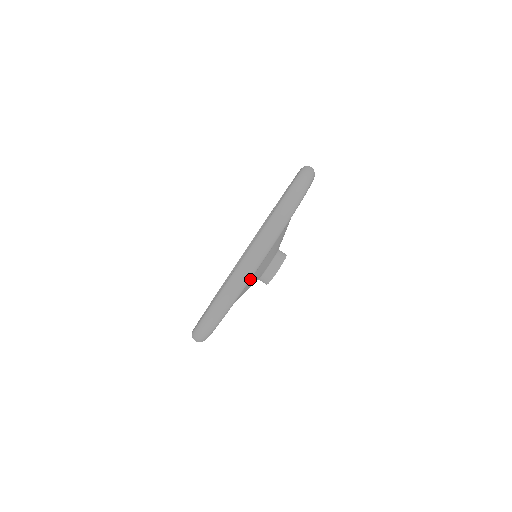
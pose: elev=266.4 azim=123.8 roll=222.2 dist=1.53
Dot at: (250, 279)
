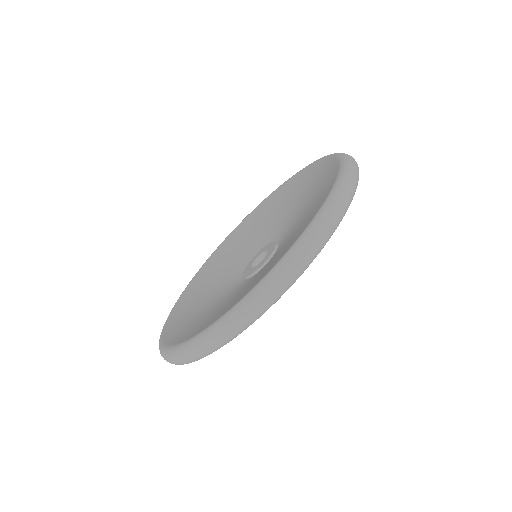
Dot at: occluded
